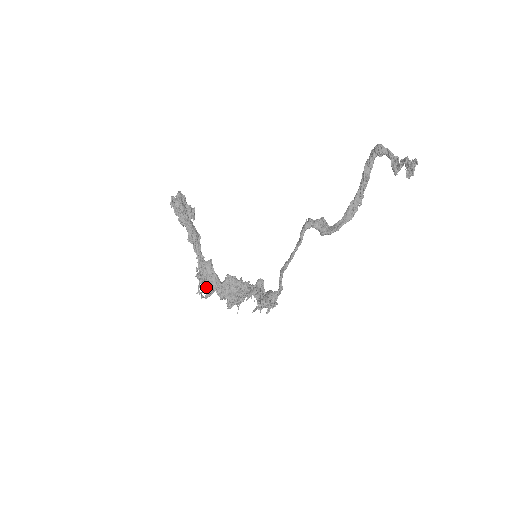
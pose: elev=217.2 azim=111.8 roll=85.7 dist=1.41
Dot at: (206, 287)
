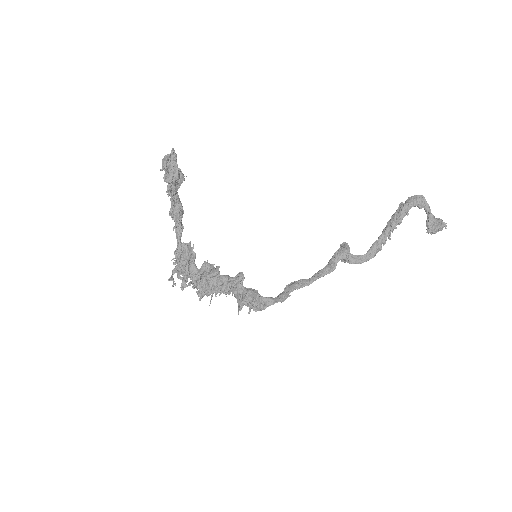
Dot at: (180, 274)
